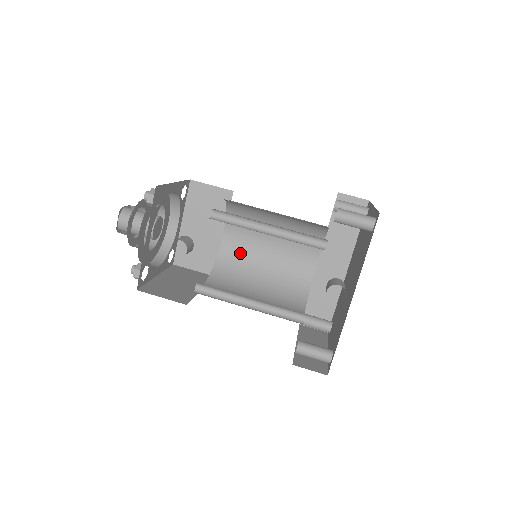
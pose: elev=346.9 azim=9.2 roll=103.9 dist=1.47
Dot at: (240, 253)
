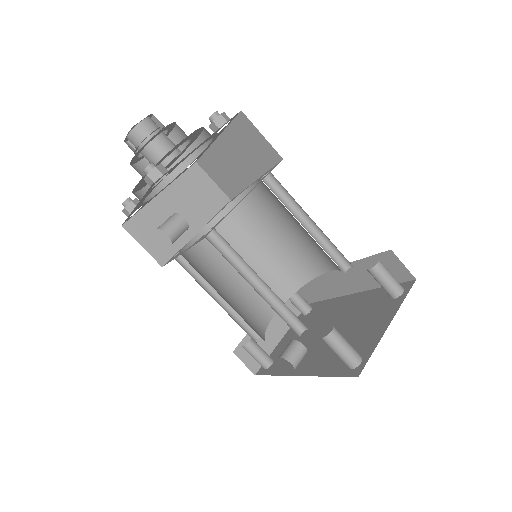
Dot at: (261, 210)
